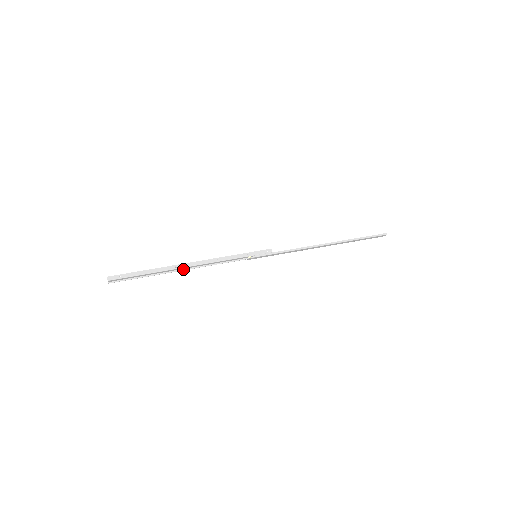
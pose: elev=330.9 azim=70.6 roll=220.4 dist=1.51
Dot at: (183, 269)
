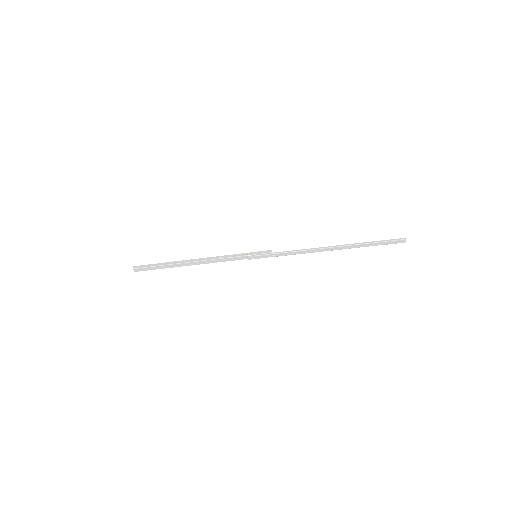
Dot at: (191, 264)
